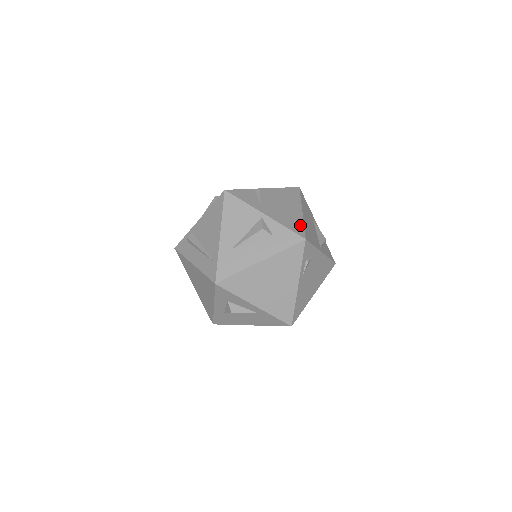
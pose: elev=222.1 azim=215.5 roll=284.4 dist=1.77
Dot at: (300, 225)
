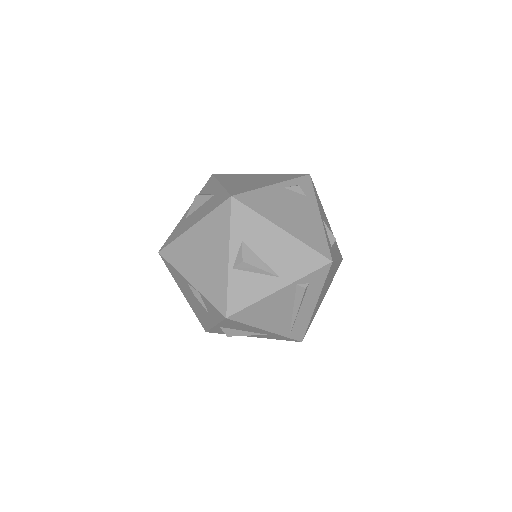
Dot at: occluded
